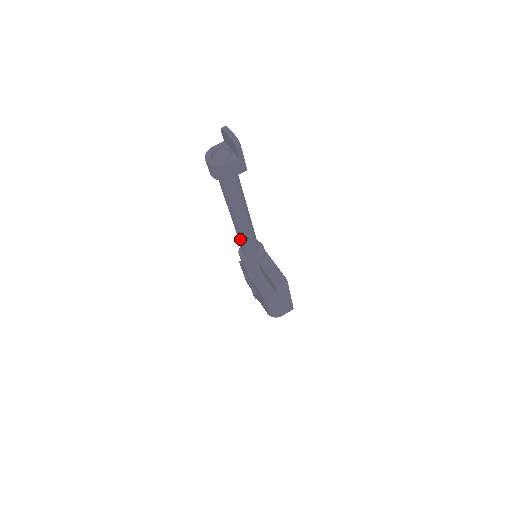
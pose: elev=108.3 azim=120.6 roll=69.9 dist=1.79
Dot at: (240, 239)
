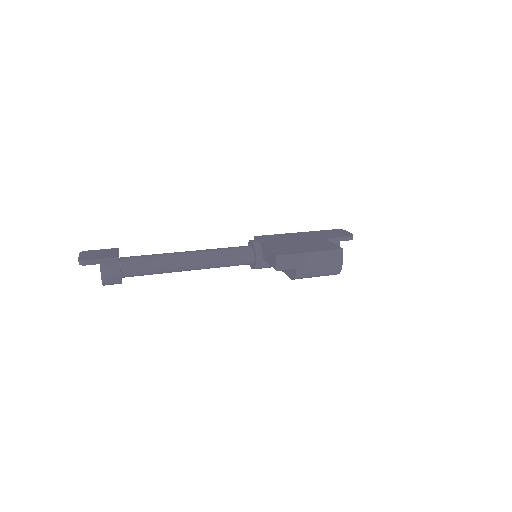
Dot at: occluded
